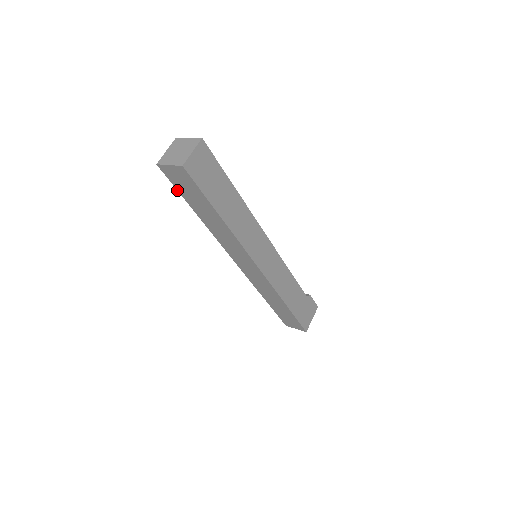
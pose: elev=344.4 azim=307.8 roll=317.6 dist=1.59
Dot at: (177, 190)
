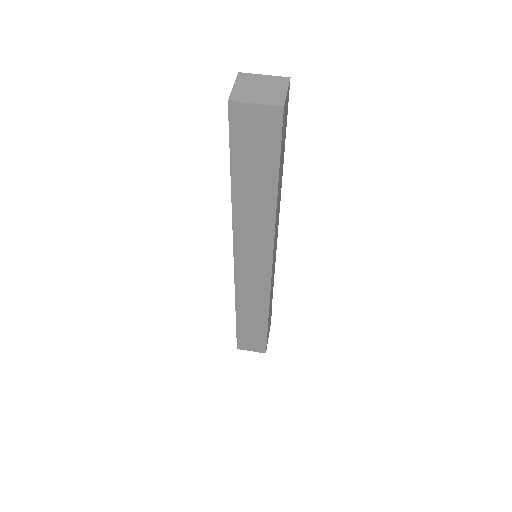
Dot at: occluded
